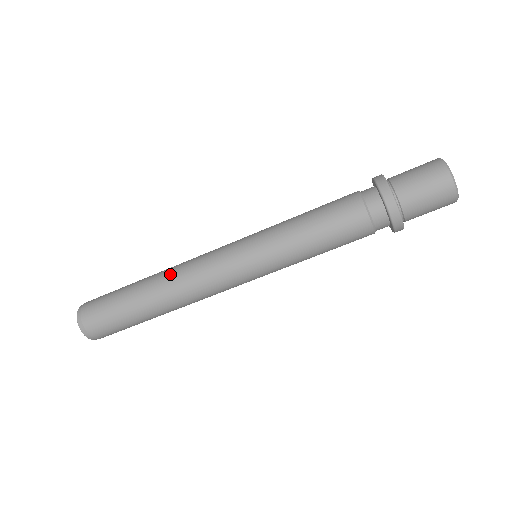
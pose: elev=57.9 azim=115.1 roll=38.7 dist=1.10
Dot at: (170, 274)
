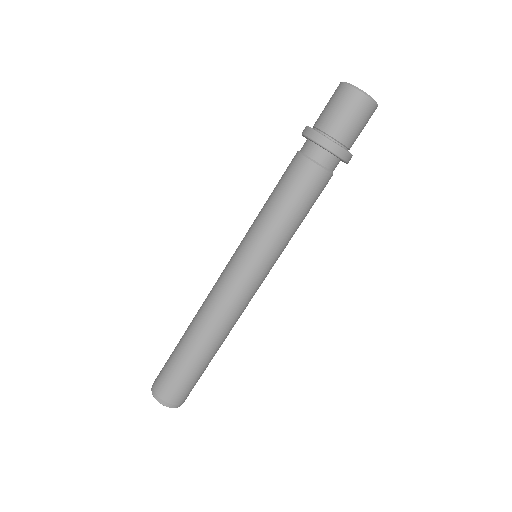
Dot at: (199, 309)
